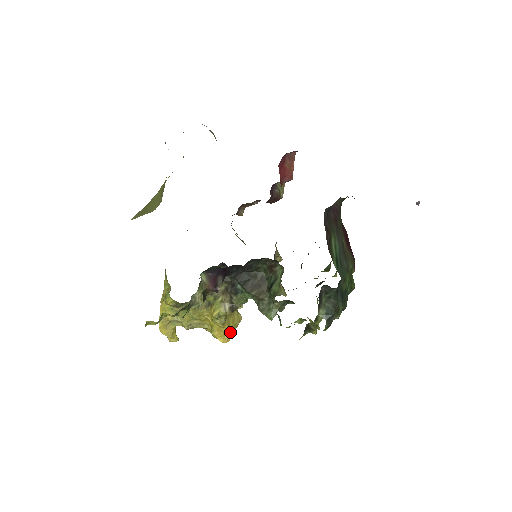
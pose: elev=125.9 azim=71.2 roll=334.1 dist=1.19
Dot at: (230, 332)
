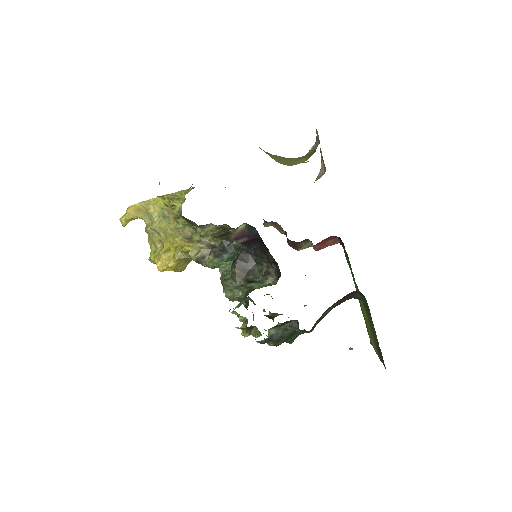
Dot at: (170, 268)
